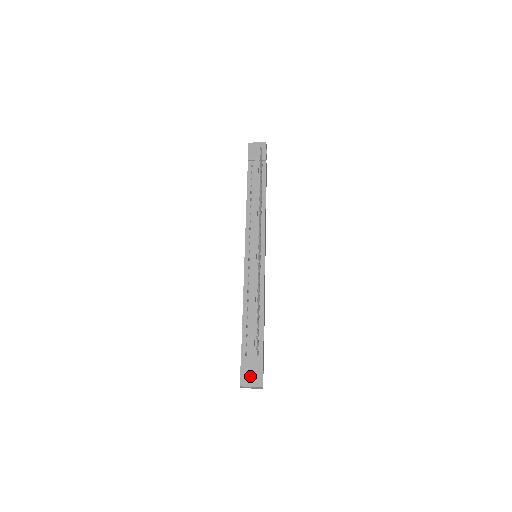
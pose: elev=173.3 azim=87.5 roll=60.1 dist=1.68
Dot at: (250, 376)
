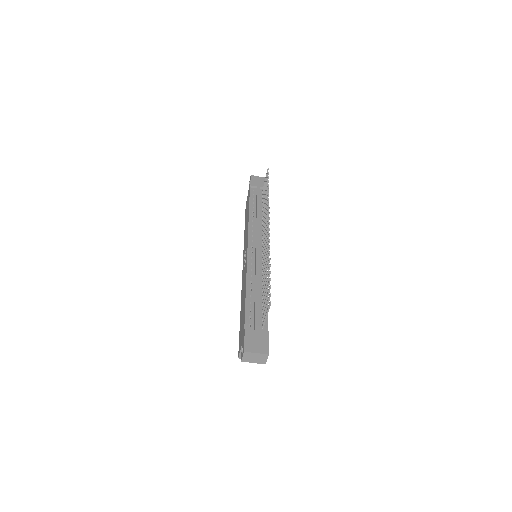
Dot at: (255, 343)
